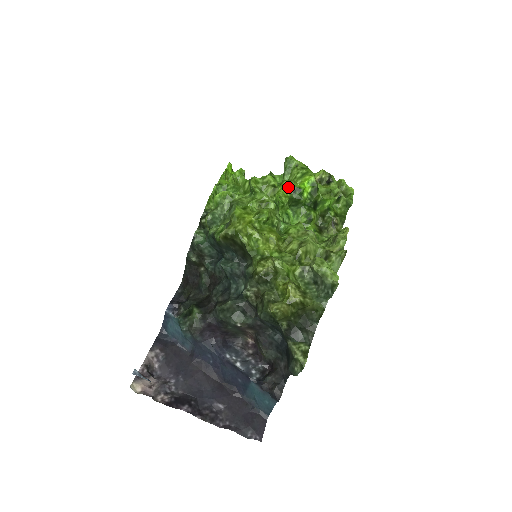
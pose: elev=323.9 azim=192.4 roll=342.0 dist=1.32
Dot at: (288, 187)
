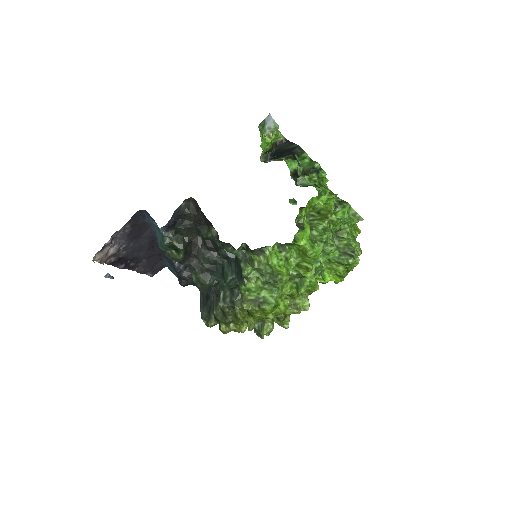
Dot at: (320, 282)
